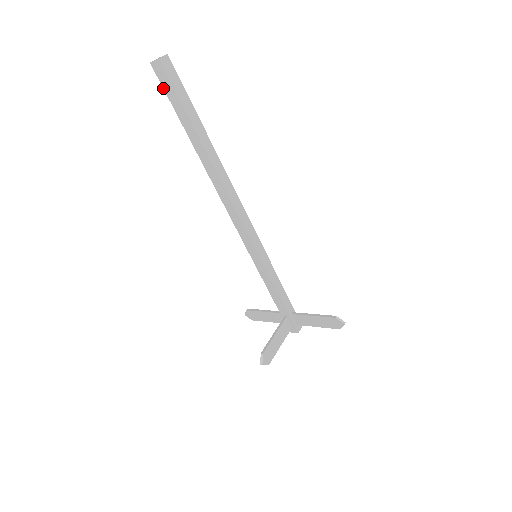
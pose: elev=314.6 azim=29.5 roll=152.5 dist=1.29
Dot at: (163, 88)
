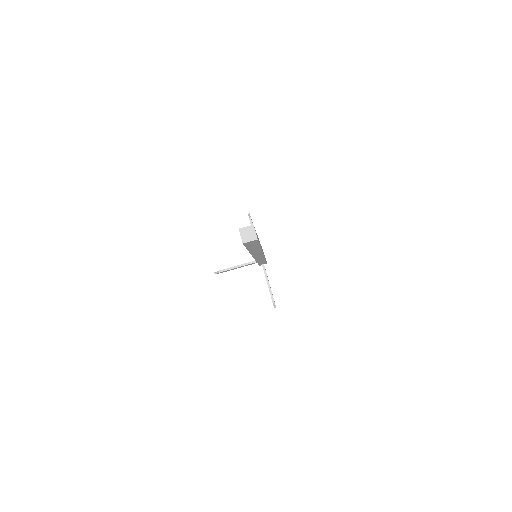
Dot at: occluded
